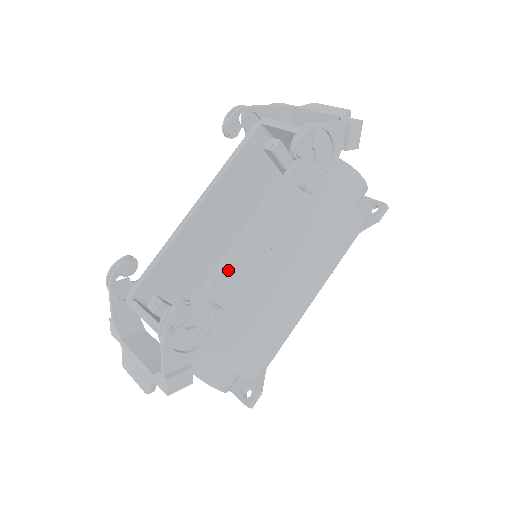
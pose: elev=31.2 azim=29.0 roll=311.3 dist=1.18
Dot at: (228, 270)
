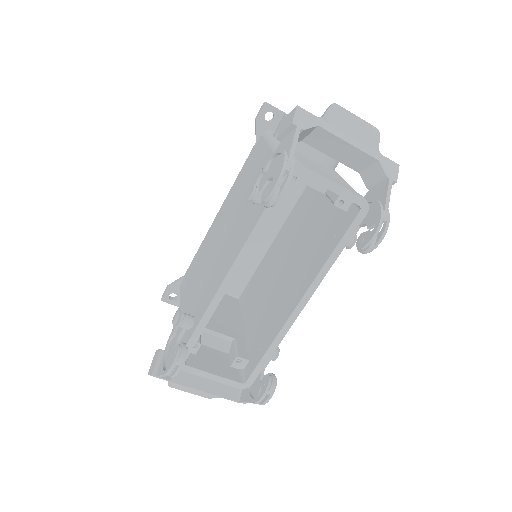
Dot at: occluded
